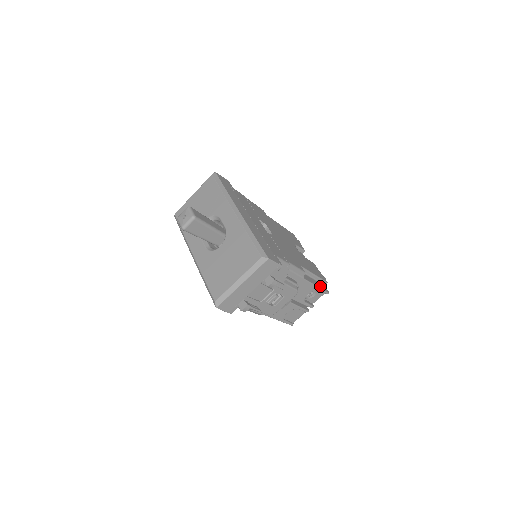
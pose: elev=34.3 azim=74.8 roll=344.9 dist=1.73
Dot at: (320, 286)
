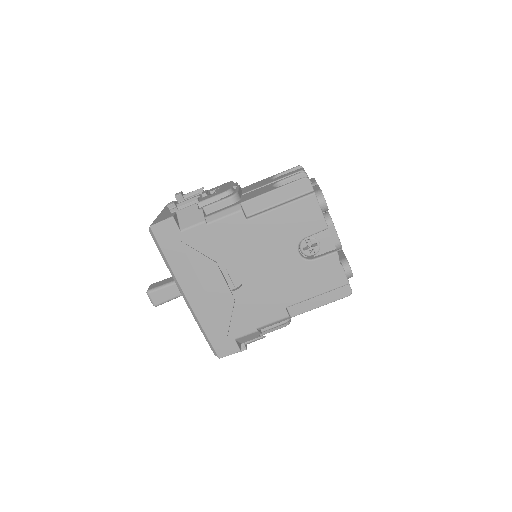
Dot at: (330, 298)
